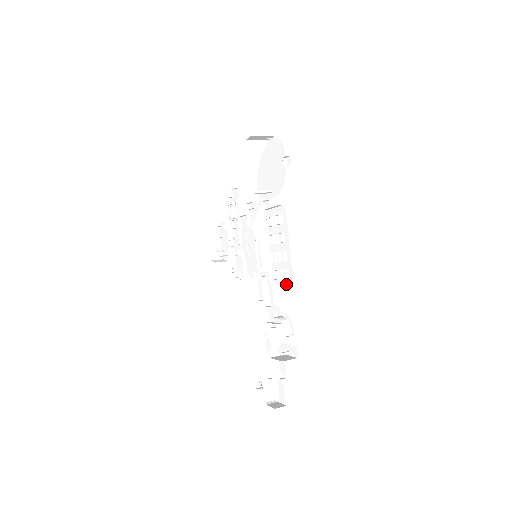
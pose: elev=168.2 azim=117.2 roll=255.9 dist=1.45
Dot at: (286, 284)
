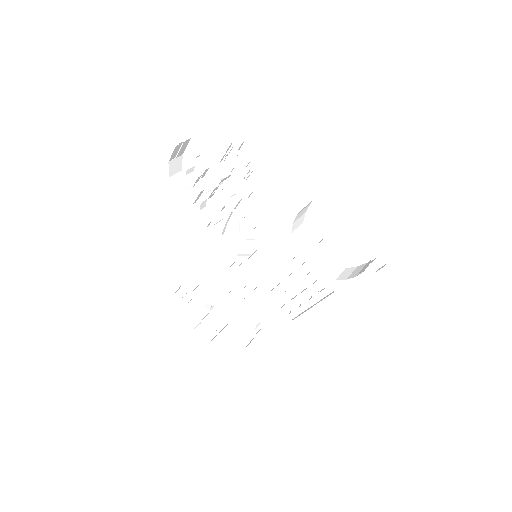
Dot at: (280, 309)
